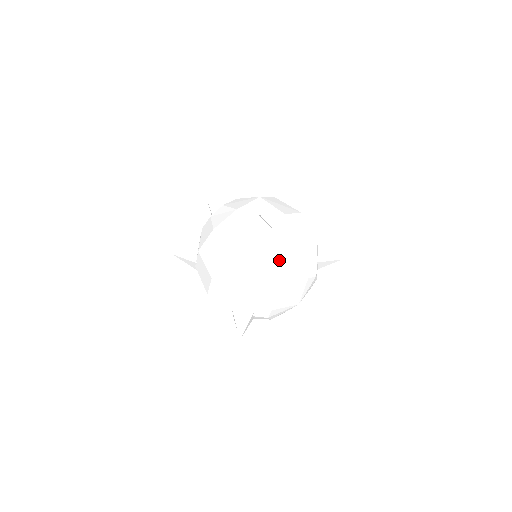
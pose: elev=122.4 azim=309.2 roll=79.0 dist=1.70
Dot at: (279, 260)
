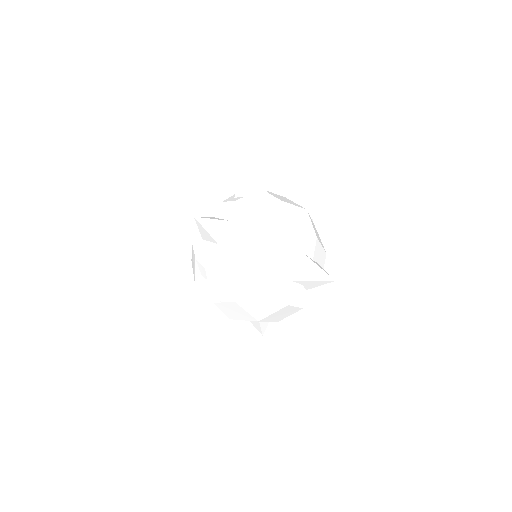
Dot at: occluded
